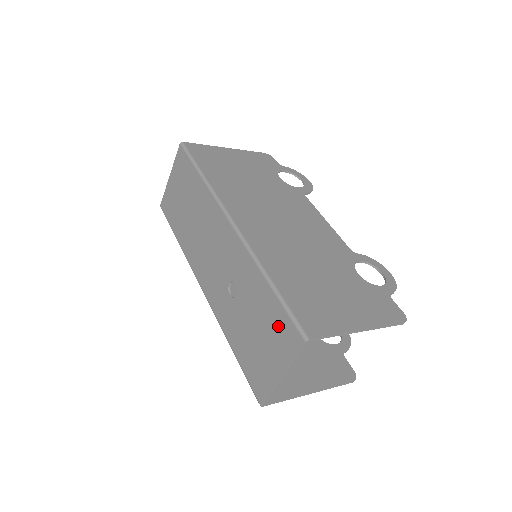
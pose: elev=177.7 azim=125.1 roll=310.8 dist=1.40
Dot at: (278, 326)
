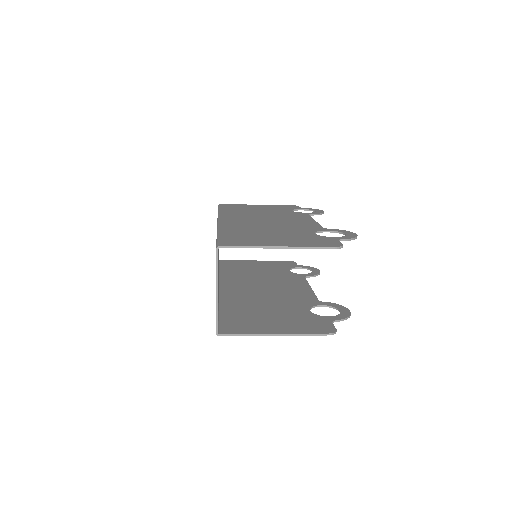
Dot at: occluded
